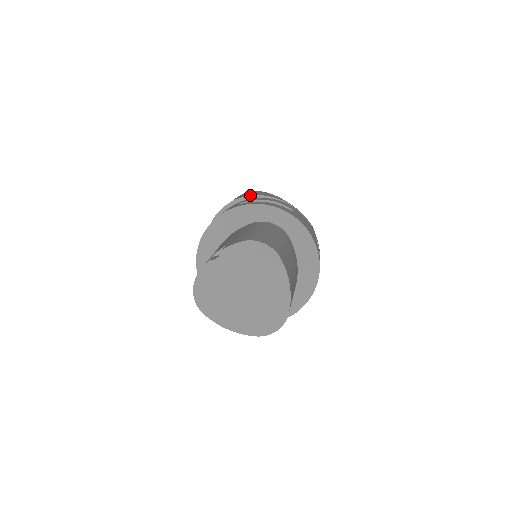
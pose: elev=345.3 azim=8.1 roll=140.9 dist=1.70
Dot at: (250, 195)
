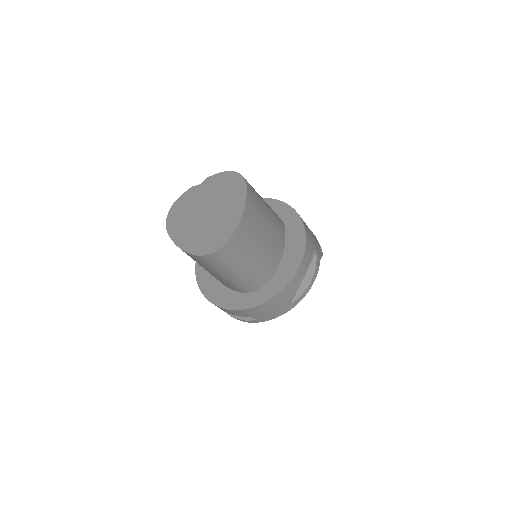
Dot at: occluded
